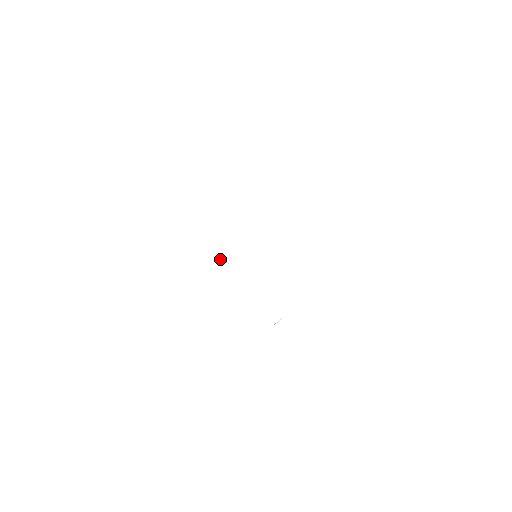
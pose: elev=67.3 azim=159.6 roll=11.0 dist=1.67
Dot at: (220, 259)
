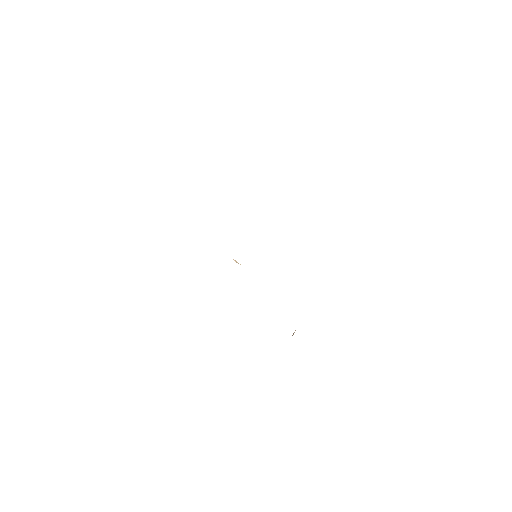
Dot at: (235, 260)
